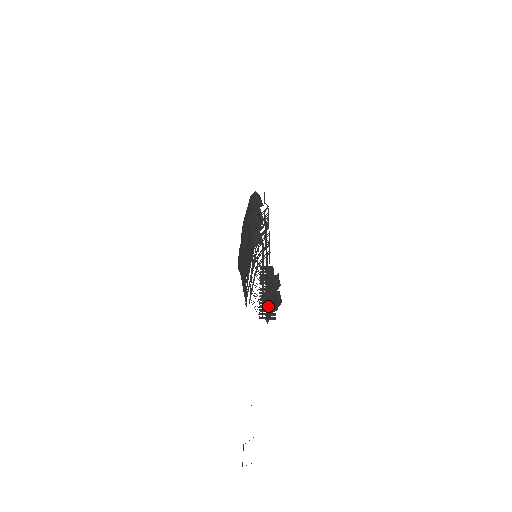
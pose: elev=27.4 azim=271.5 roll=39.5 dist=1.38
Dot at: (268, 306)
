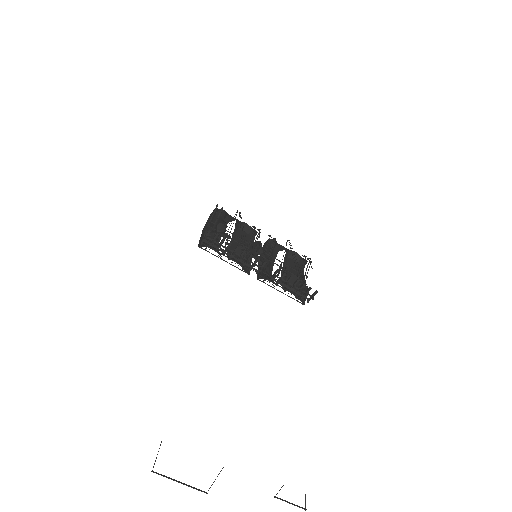
Dot at: (217, 238)
